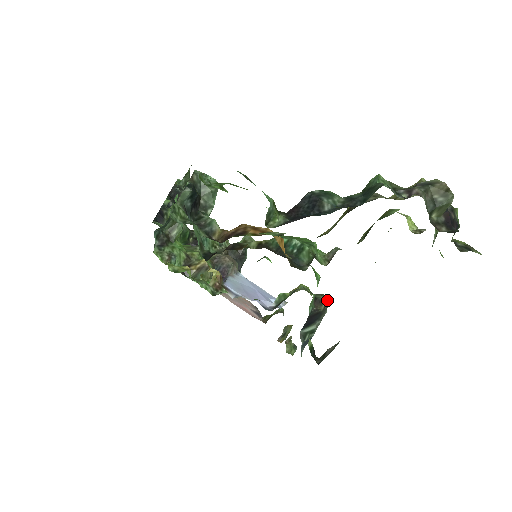
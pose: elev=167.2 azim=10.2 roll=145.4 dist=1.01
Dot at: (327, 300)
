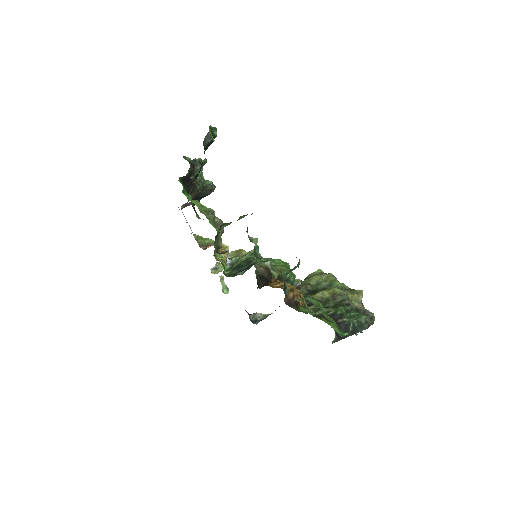
Dot at: occluded
